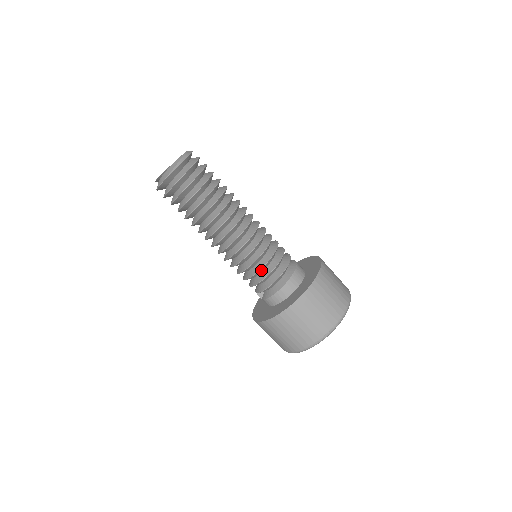
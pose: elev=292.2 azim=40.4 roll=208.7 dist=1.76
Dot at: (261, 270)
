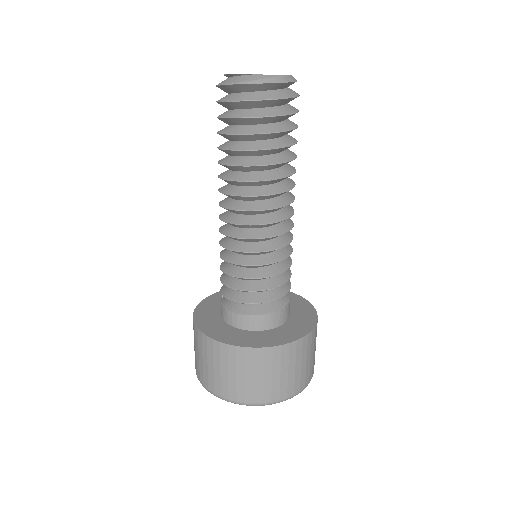
Dot at: occluded
